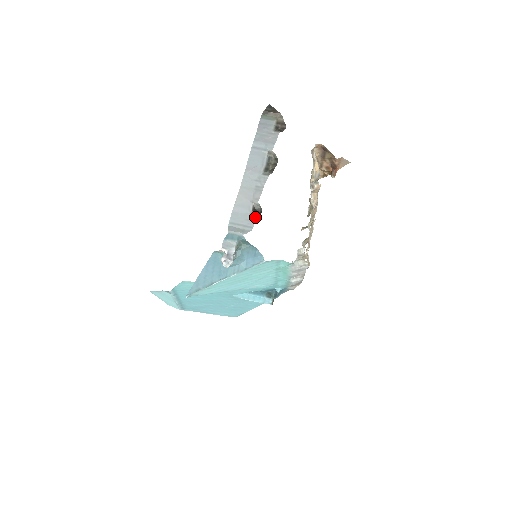
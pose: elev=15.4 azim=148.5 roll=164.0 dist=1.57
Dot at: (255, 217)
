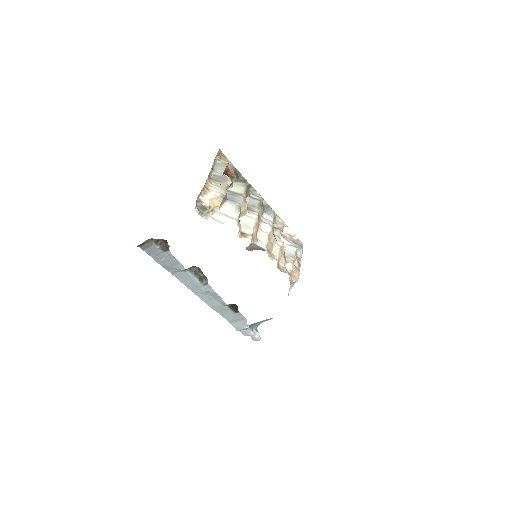
Dot at: (237, 312)
